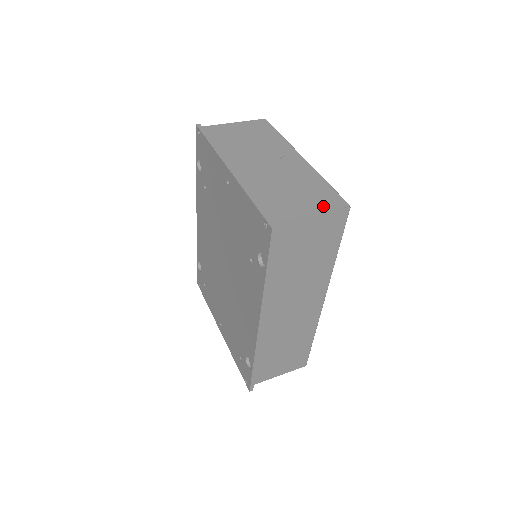
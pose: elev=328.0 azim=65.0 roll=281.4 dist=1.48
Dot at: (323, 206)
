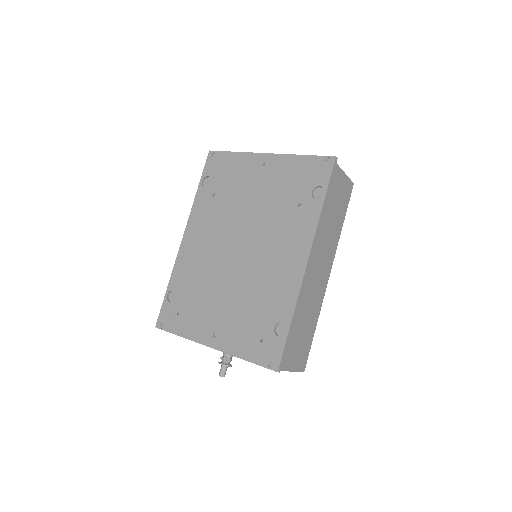
Dot at: occluded
